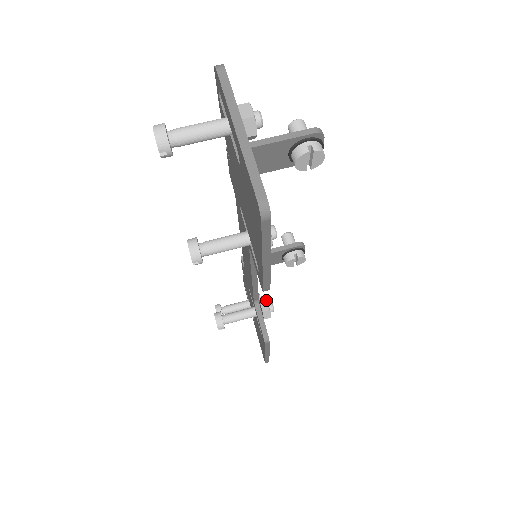
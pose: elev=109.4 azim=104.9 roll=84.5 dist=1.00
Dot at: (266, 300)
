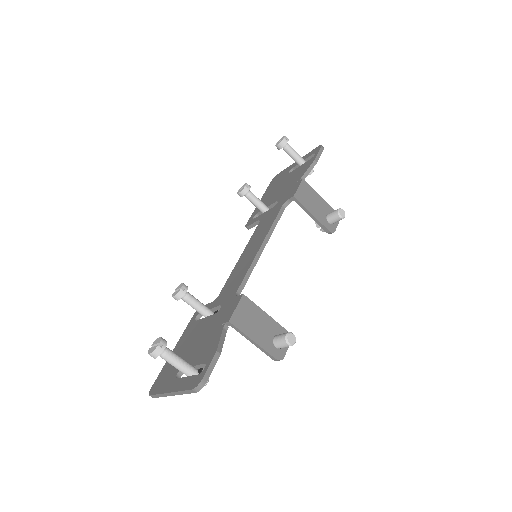
Dot at: occluded
